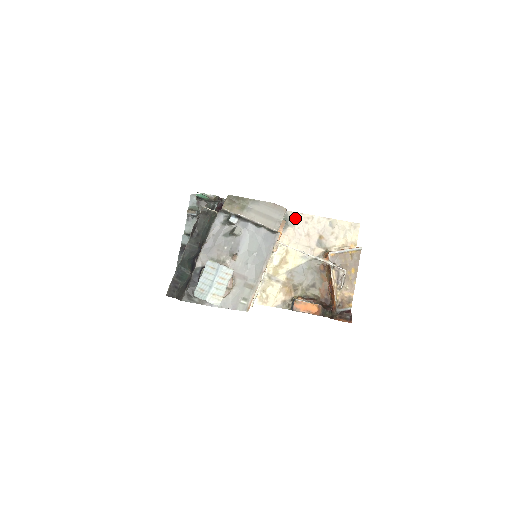
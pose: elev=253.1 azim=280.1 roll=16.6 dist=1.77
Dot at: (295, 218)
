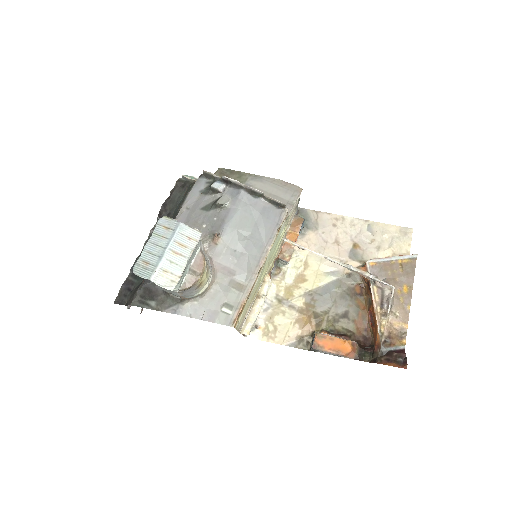
Dot at: (318, 219)
